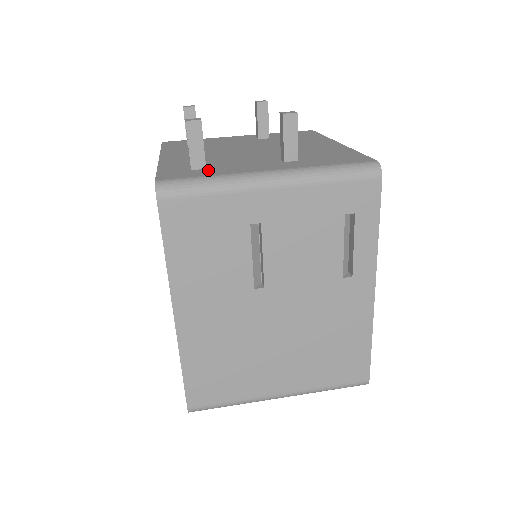
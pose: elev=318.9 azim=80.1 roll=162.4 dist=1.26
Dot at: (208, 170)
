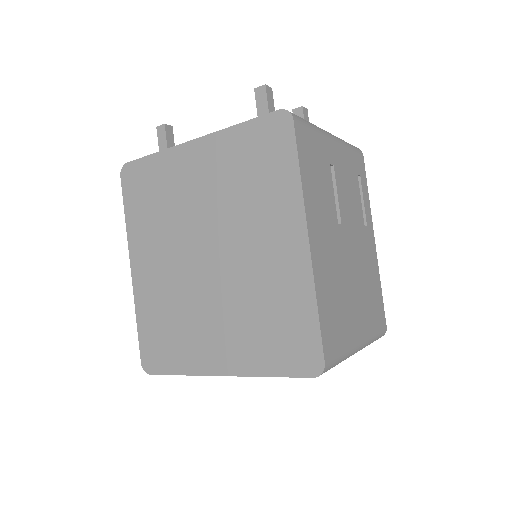
Dot at: occluded
